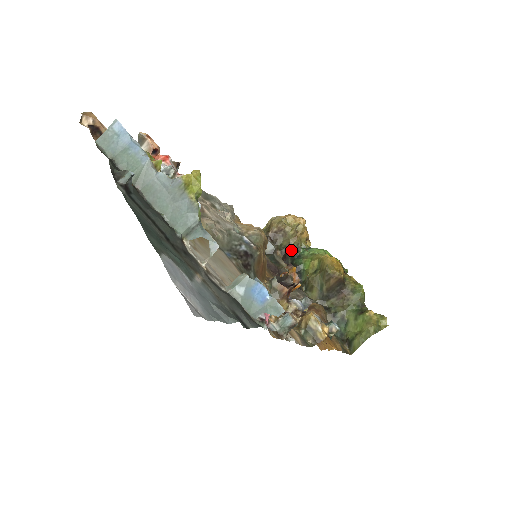
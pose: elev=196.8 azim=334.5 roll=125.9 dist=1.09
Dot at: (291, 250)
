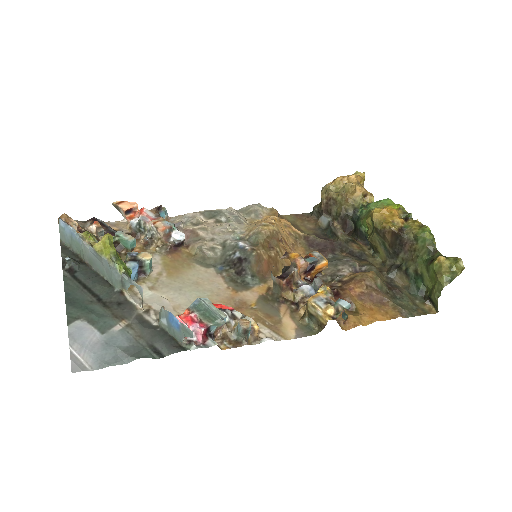
Dot at: (348, 215)
